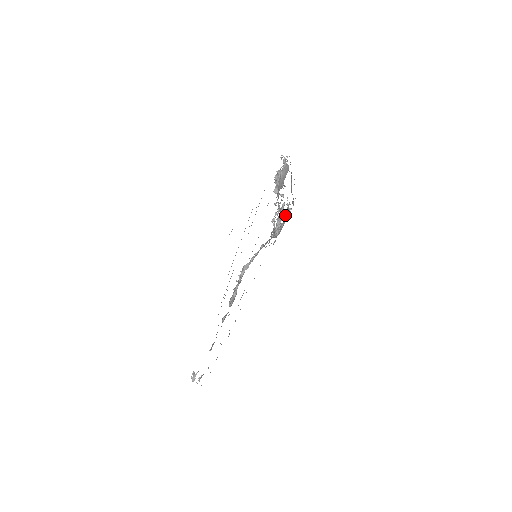
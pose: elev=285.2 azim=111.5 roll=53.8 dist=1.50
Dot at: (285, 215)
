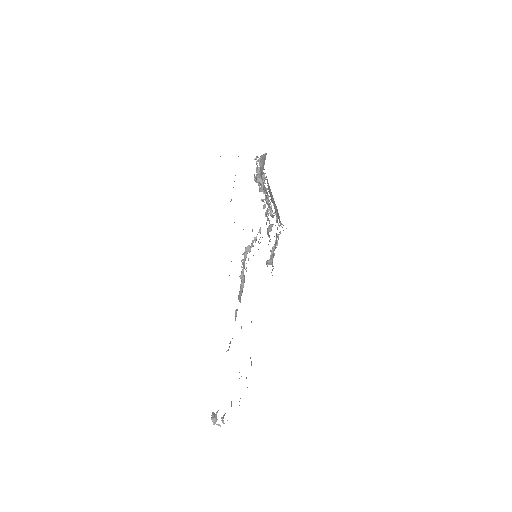
Dot at: occluded
